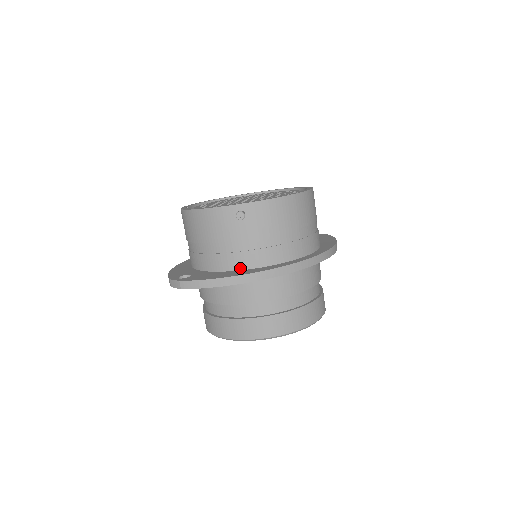
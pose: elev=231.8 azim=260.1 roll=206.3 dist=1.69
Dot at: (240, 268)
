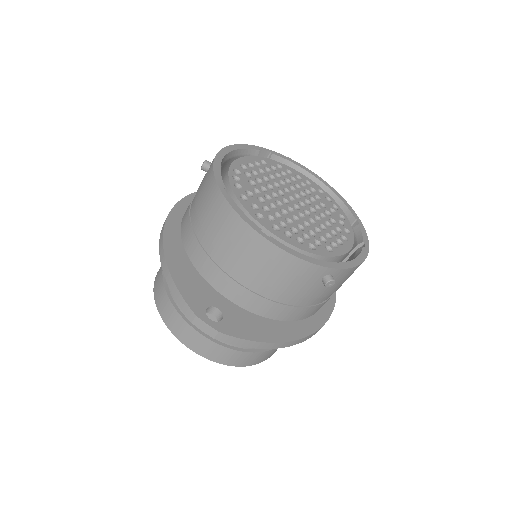
Dot at: (281, 319)
